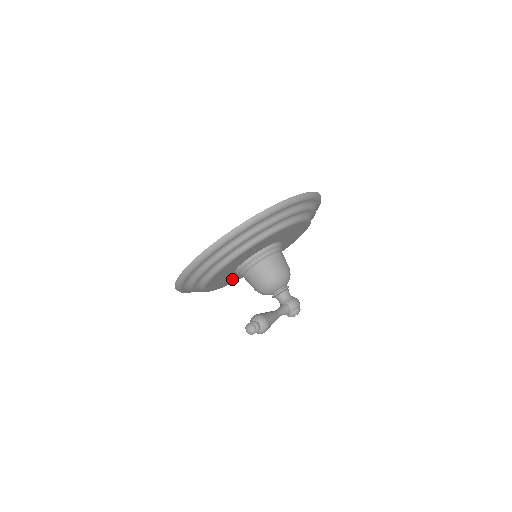
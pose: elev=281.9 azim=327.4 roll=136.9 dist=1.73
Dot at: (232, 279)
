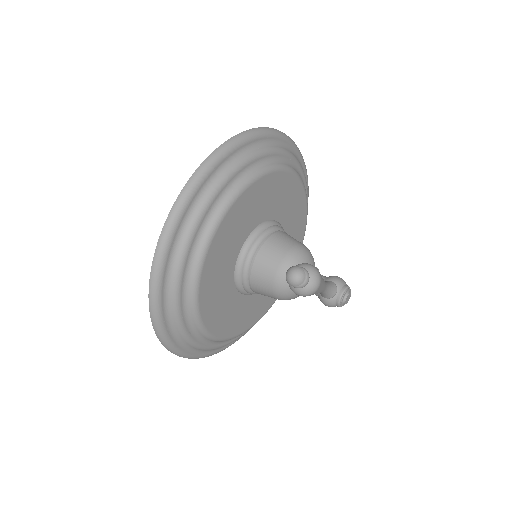
Dot at: (233, 316)
